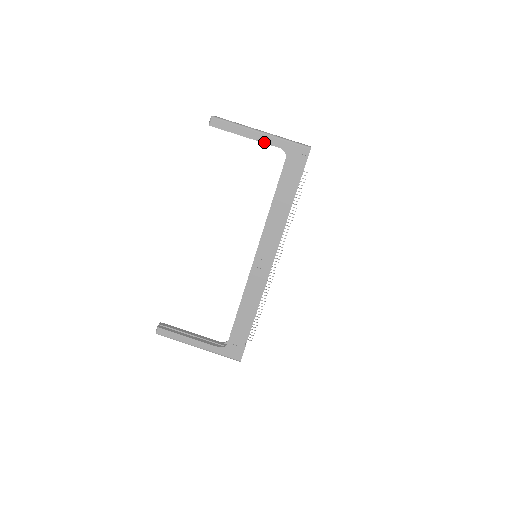
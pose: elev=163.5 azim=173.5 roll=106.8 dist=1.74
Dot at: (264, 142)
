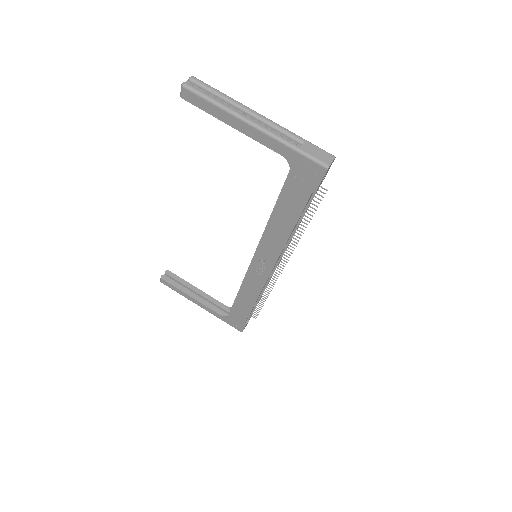
Dot at: (258, 141)
